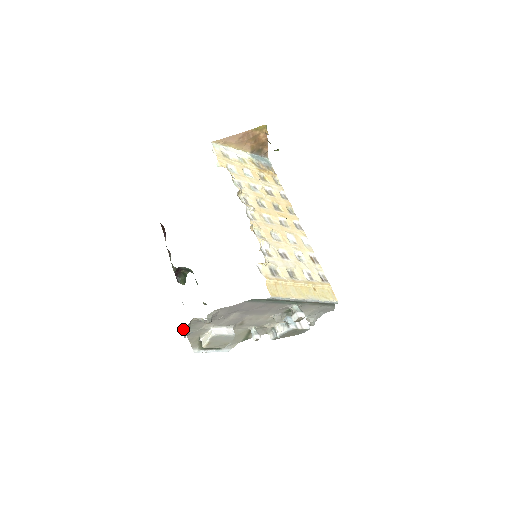
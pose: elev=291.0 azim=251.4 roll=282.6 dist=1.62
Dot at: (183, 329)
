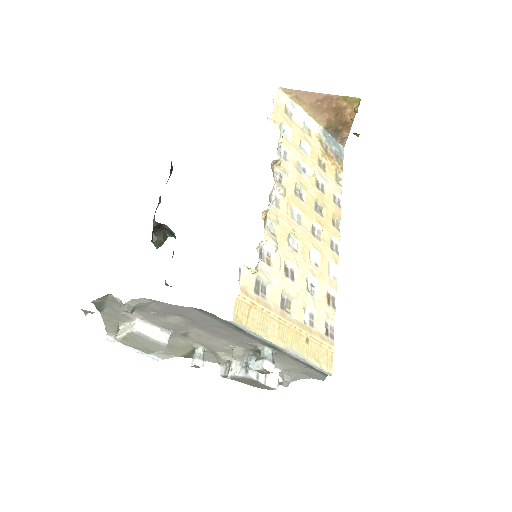
Dot at: (93, 301)
